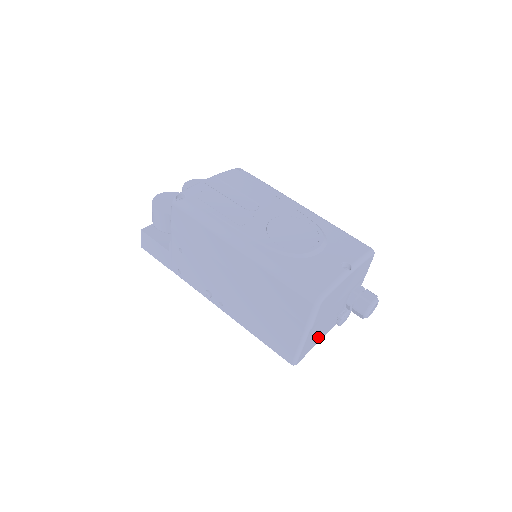
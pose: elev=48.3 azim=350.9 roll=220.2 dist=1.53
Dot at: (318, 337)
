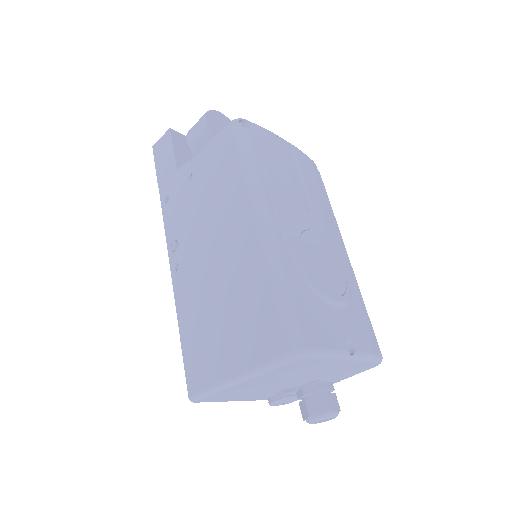
Dot at: (242, 395)
